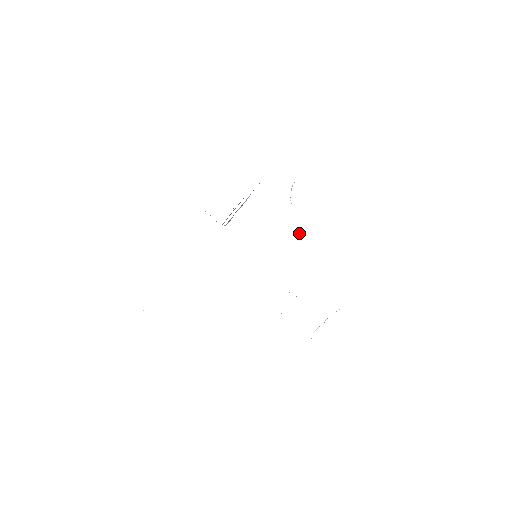
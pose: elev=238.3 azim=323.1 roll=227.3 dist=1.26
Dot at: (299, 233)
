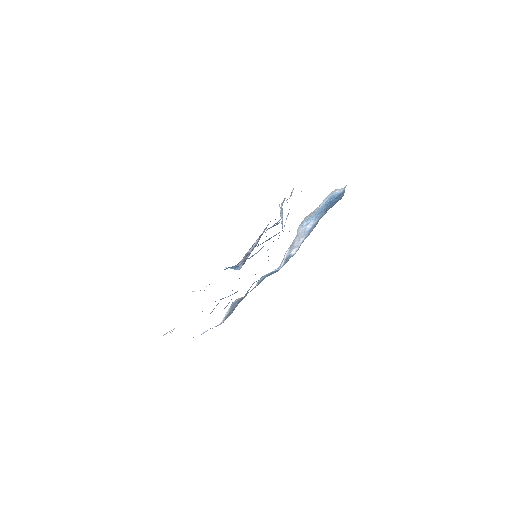
Dot at: occluded
